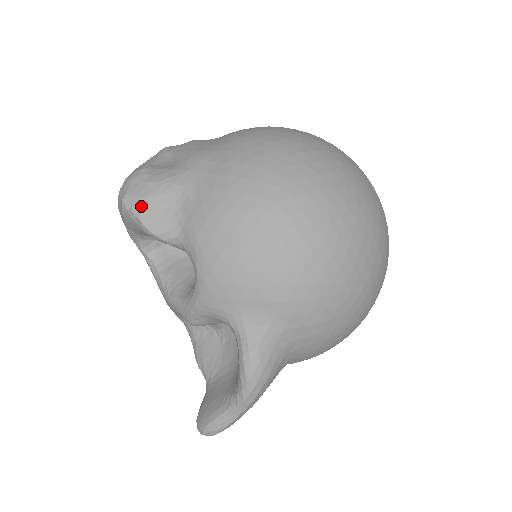
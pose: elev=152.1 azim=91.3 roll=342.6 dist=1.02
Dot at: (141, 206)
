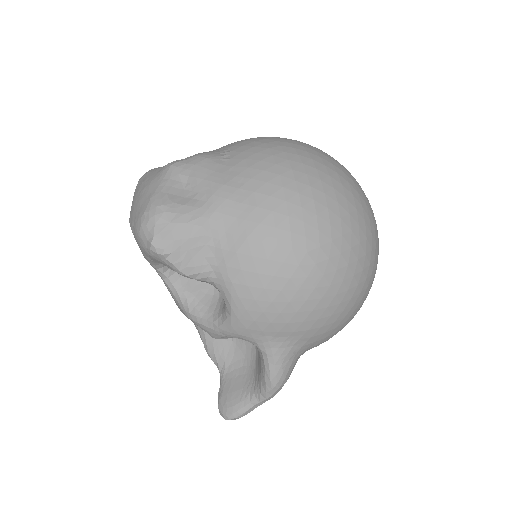
Dot at: (172, 250)
